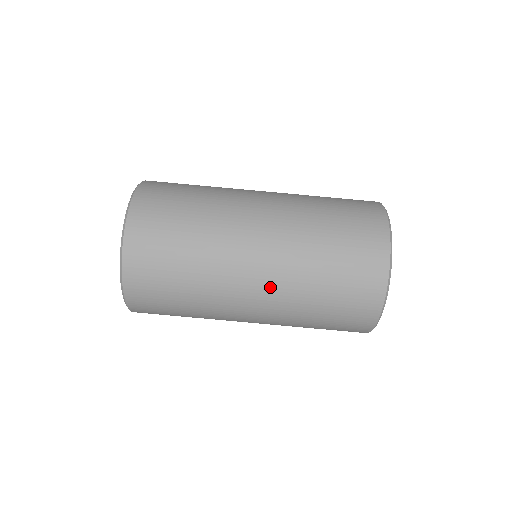
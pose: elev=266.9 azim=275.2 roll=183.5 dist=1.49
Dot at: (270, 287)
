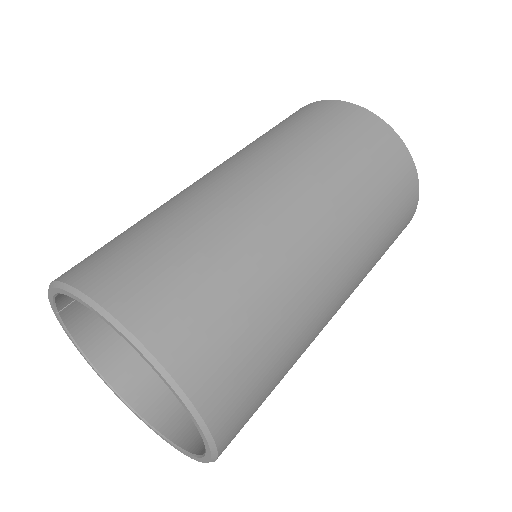
Dot at: (322, 209)
